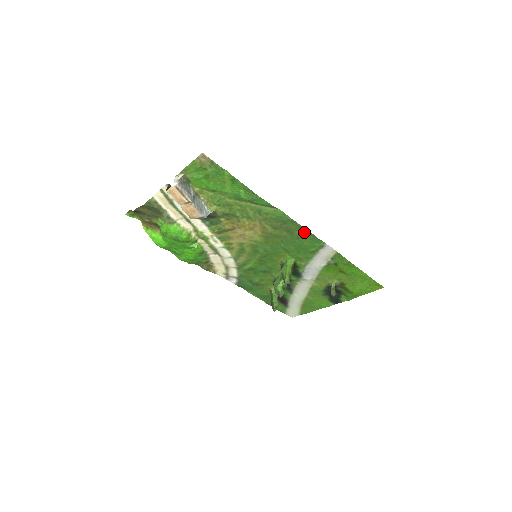
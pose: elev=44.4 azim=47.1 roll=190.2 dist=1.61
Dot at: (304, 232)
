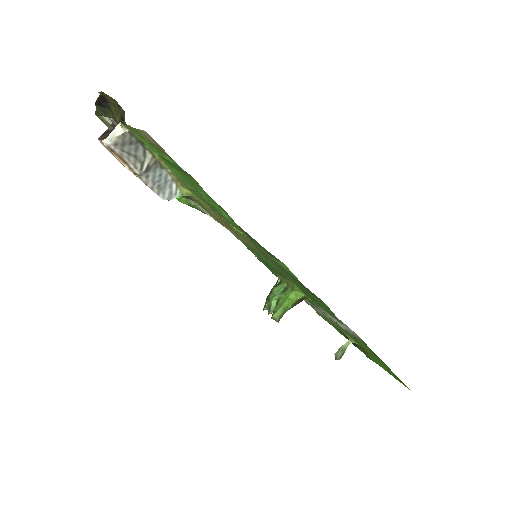
Dot at: occluded
